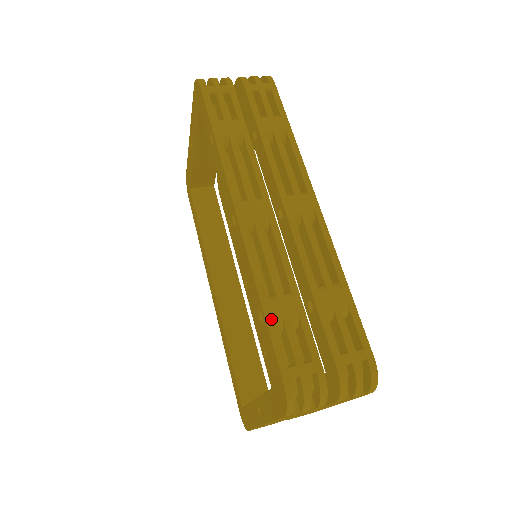
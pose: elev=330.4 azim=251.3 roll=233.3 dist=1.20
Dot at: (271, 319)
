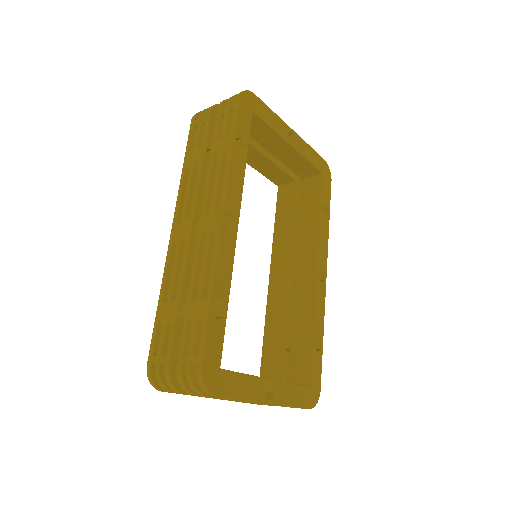
Dot at: (158, 317)
